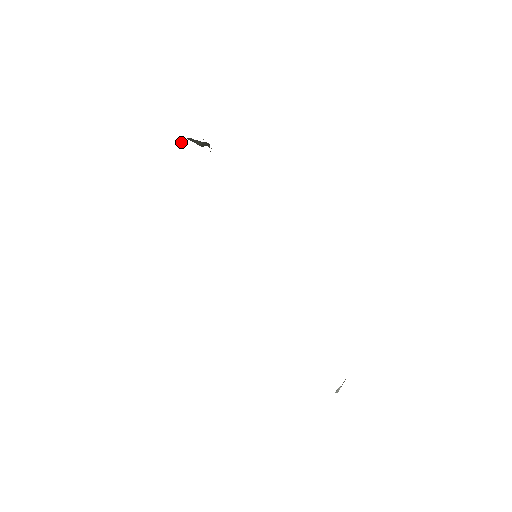
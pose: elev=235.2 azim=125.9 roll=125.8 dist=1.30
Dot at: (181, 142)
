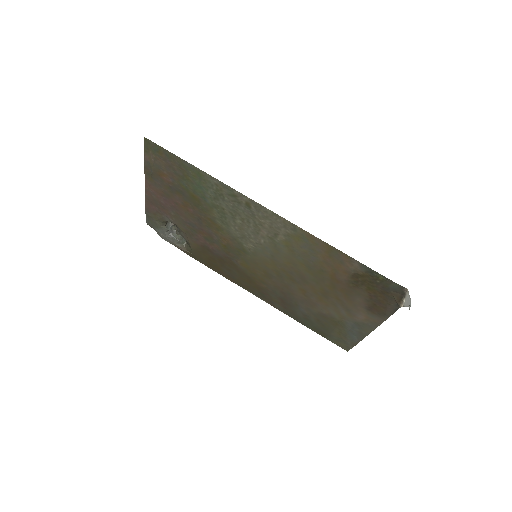
Dot at: (168, 227)
